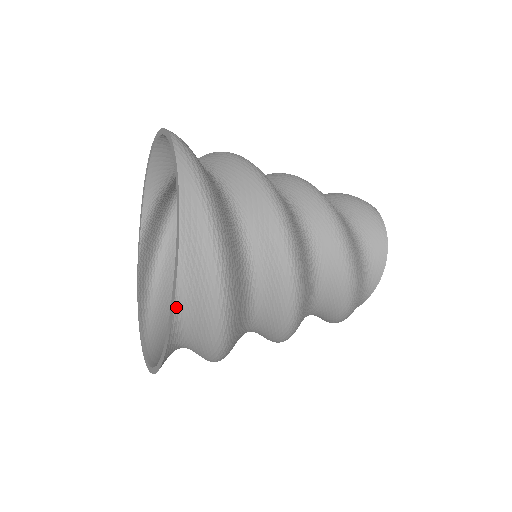
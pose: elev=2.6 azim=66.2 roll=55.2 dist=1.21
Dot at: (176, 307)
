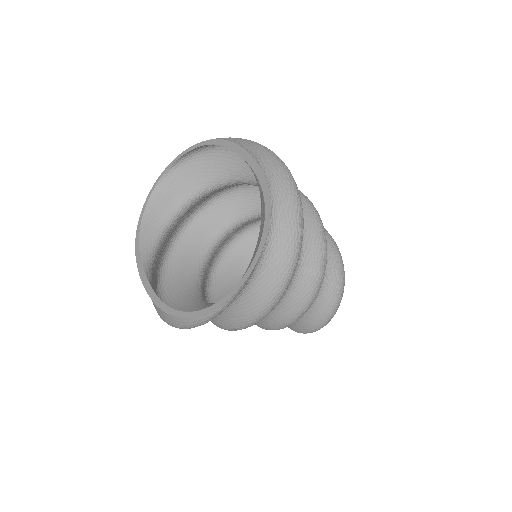
Dot at: (254, 160)
